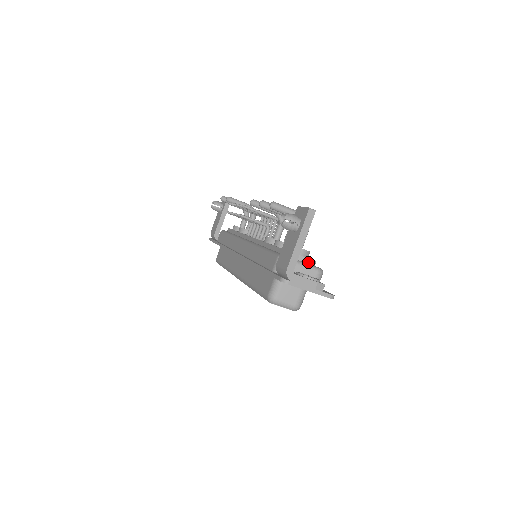
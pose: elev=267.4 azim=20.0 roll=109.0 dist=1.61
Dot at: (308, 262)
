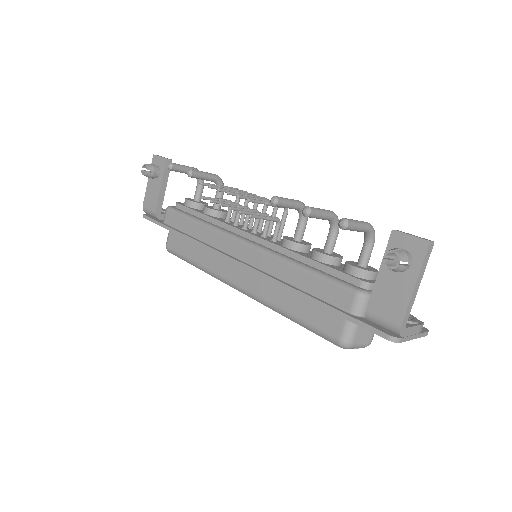
Dot at: occluded
